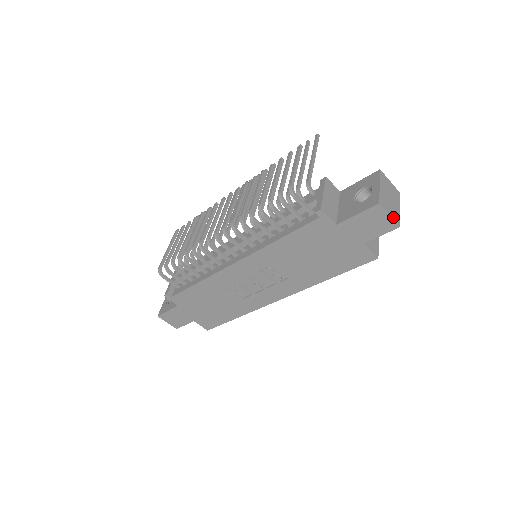
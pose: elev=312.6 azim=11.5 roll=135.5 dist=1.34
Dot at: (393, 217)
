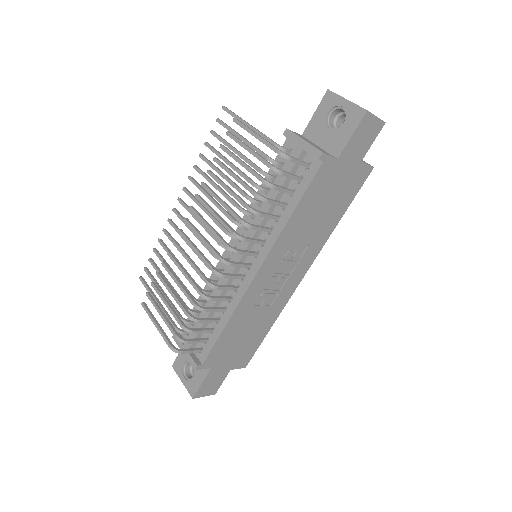
Dot at: (377, 117)
